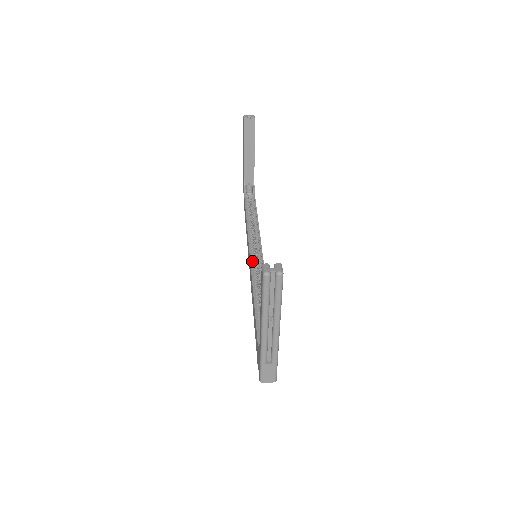
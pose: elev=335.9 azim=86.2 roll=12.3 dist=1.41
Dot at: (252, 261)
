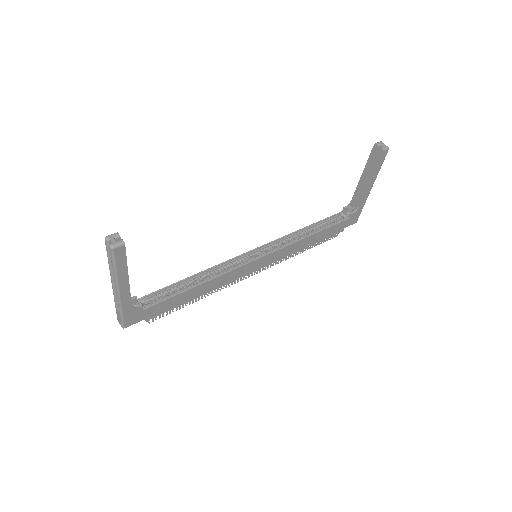
Dot at: (244, 255)
